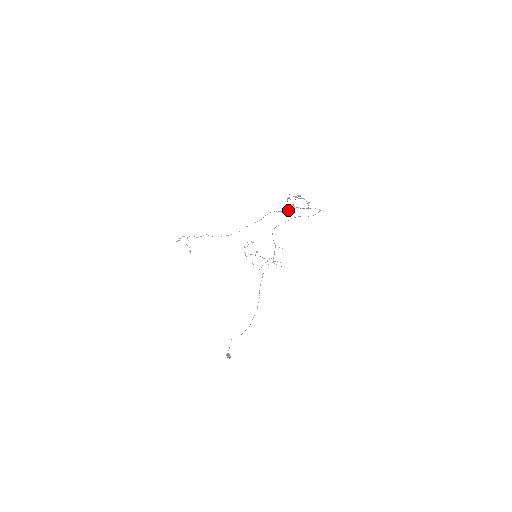
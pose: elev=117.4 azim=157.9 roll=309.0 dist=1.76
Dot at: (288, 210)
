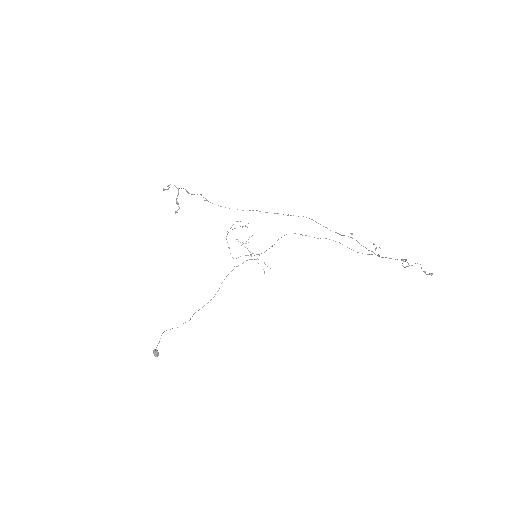
Dot at: (336, 232)
